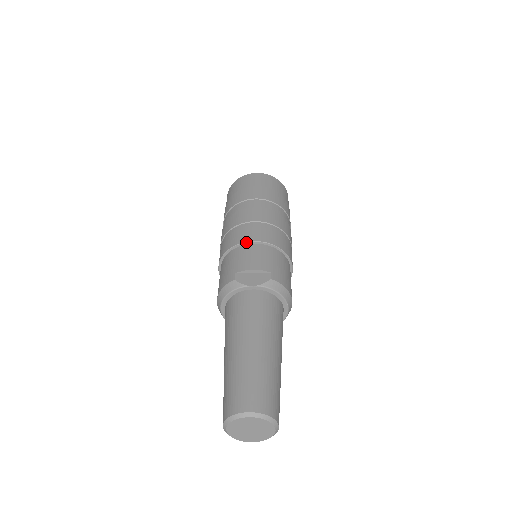
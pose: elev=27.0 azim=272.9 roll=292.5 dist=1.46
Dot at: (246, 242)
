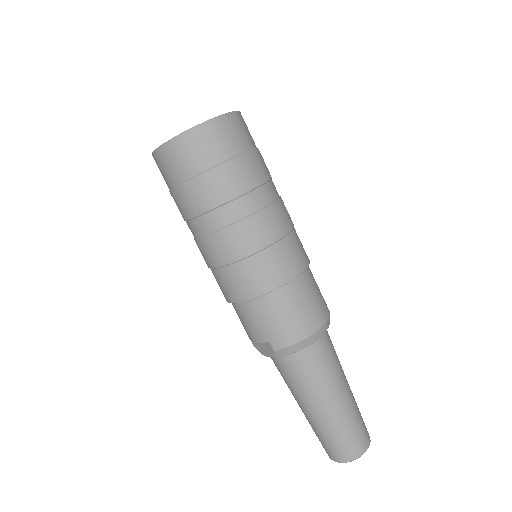
Dot at: occluded
